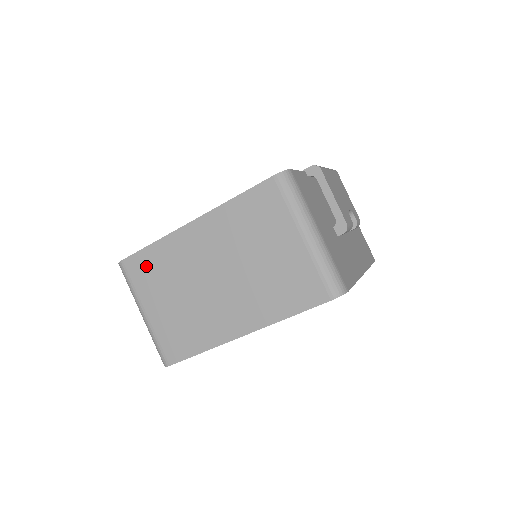
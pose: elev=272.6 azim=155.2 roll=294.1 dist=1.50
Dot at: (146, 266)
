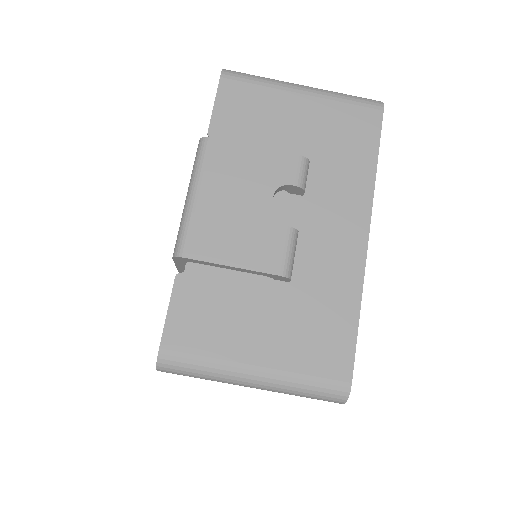
Dot at: occluded
